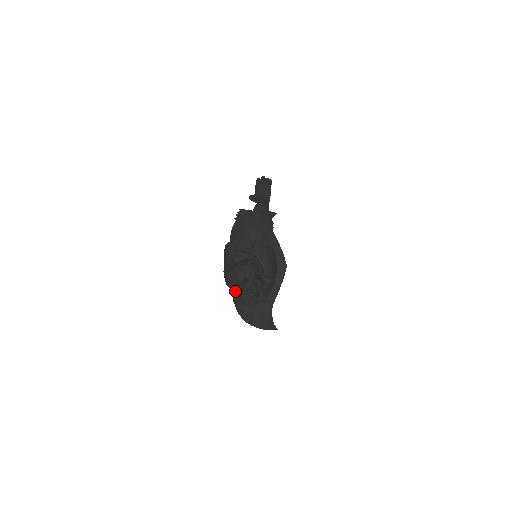
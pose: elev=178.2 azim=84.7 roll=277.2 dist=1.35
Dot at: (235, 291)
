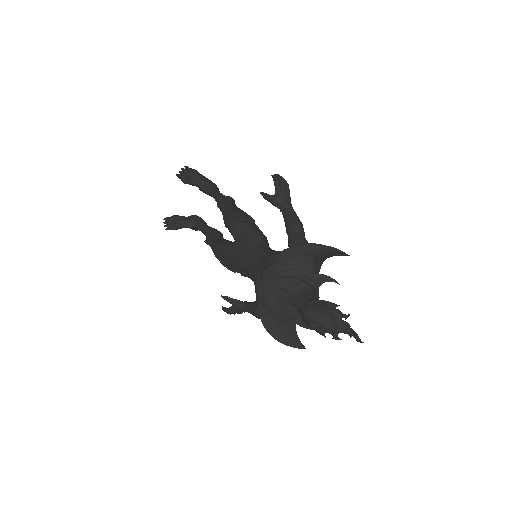
Dot at: (275, 311)
